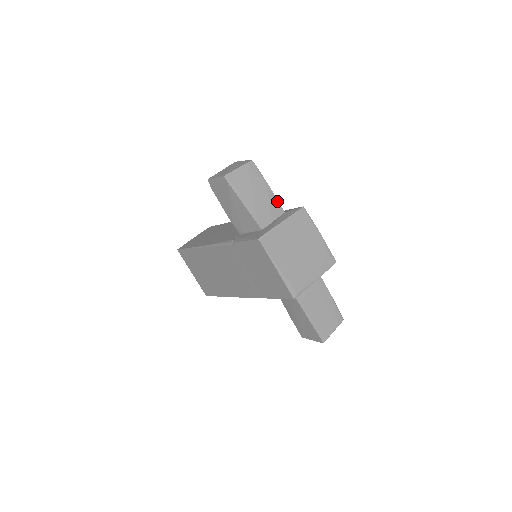
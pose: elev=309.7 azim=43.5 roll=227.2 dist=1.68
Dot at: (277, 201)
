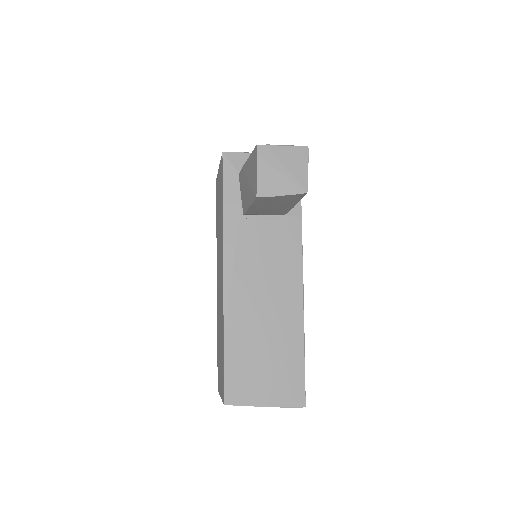
Dot at: occluded
